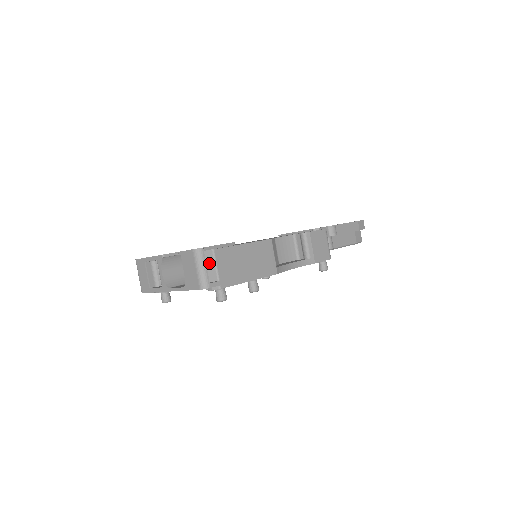
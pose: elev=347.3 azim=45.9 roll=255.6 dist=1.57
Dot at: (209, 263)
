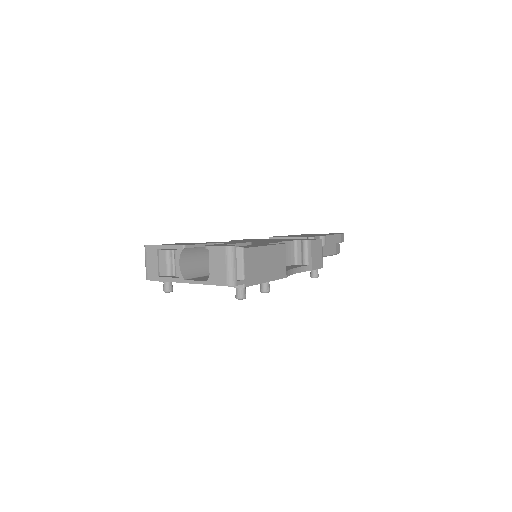
Dot at: occluded
